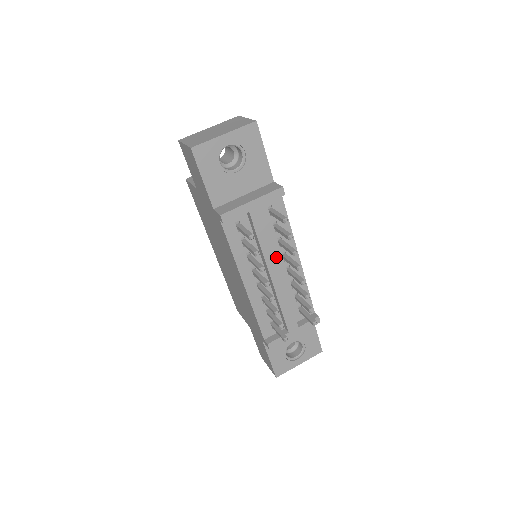
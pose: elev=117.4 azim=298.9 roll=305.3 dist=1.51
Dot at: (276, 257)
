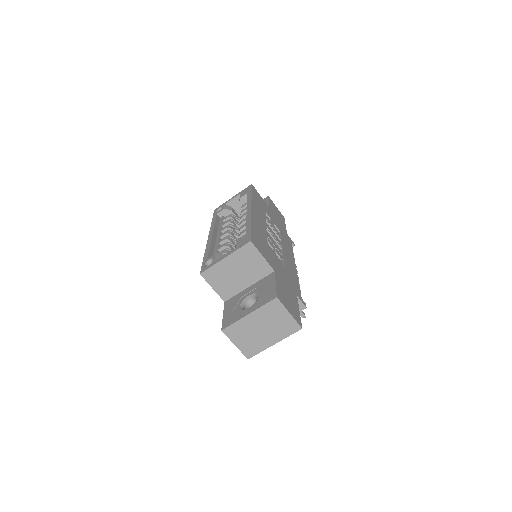
Dot at: occluded
